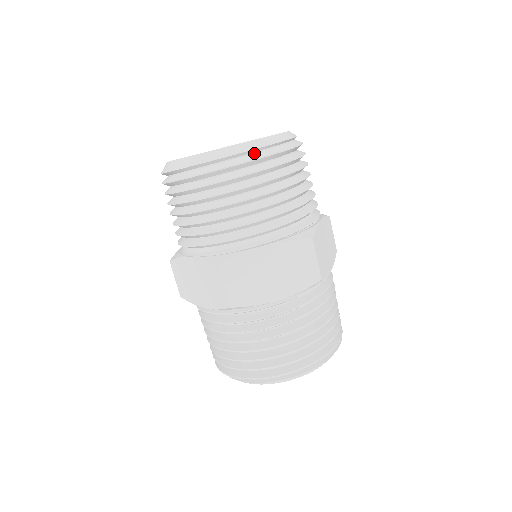
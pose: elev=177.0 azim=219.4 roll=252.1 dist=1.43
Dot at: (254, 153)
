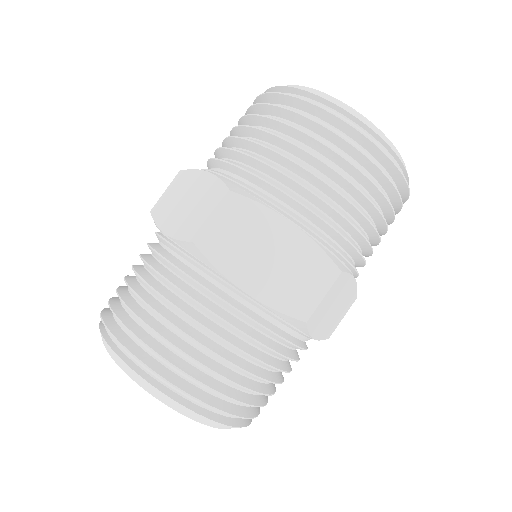
Dot at: occluded
